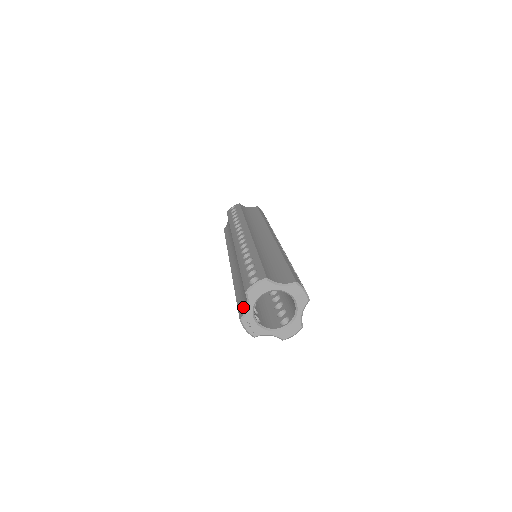
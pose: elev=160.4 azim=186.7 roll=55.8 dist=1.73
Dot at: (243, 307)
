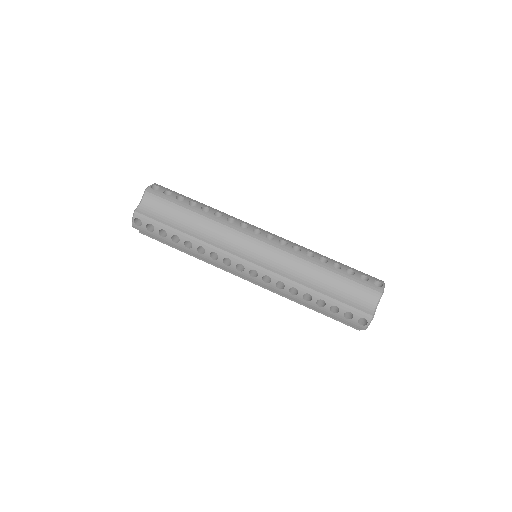
Dot at: occluded
